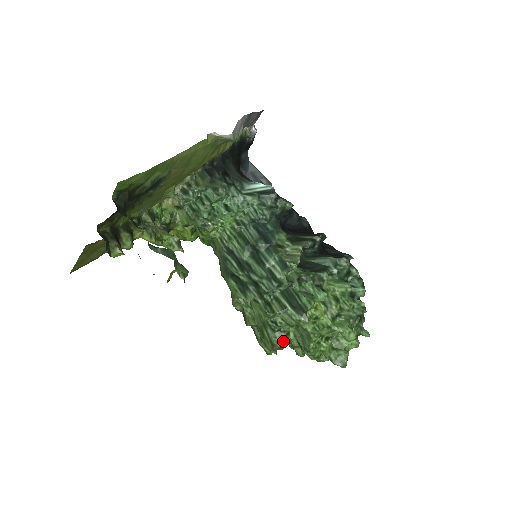
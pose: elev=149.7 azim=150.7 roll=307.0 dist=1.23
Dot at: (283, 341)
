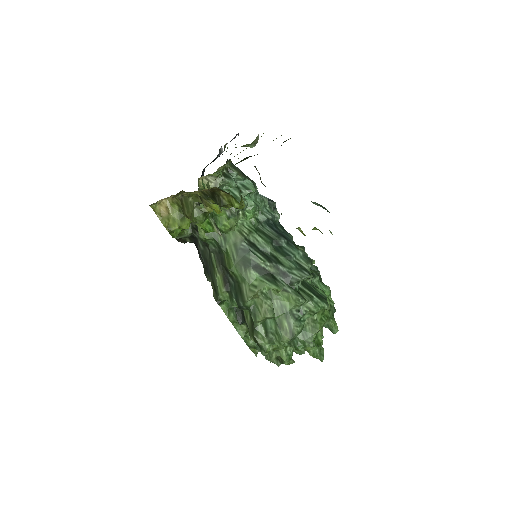
Dot at: (301, 331)
